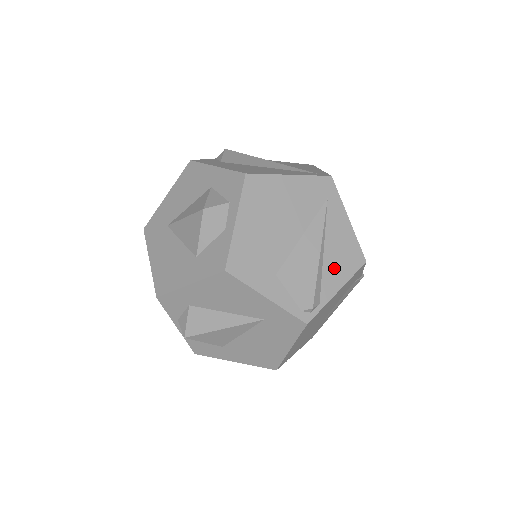
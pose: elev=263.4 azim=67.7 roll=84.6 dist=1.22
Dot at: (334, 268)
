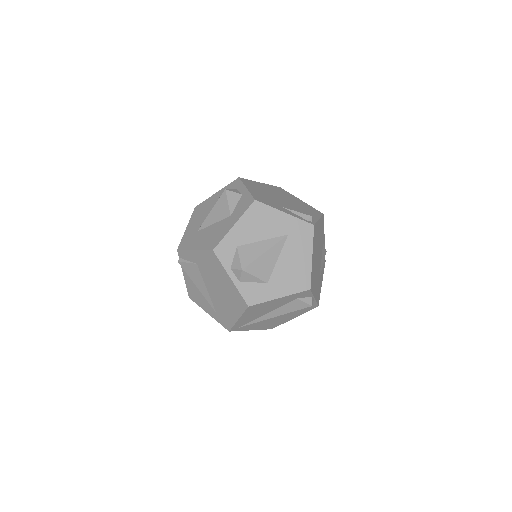
Dot at: (309, 212)
